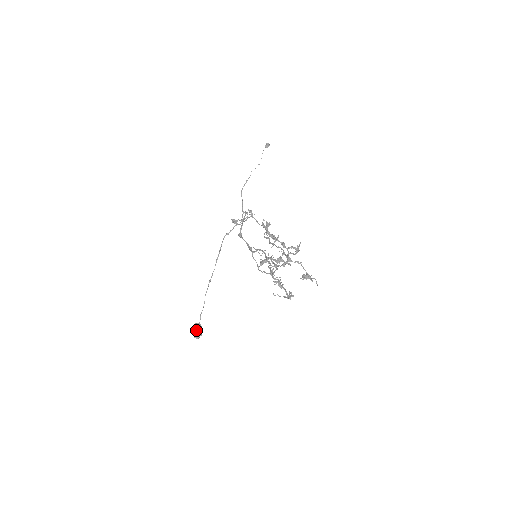
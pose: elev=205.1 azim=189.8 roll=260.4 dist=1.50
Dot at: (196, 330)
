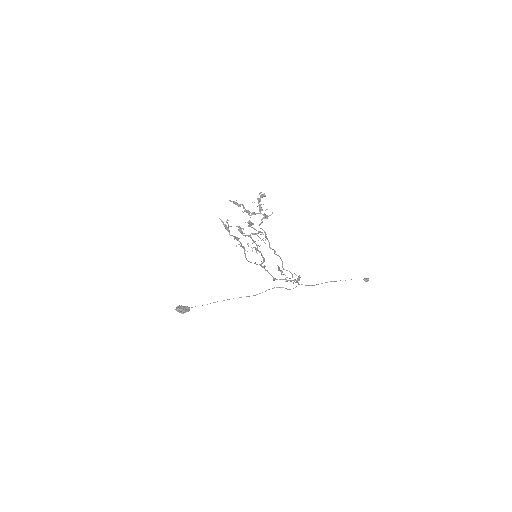
Dot at: (183, 306)
